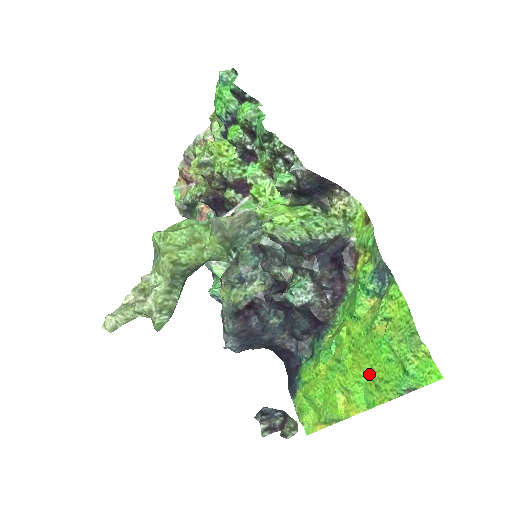
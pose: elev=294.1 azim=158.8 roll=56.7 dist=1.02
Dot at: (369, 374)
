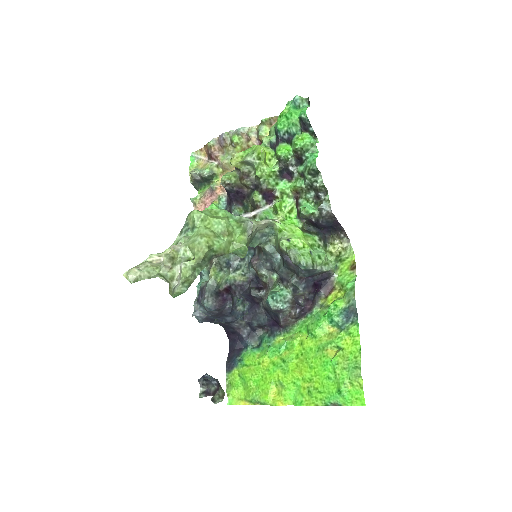
Dot at: (307, 381)
